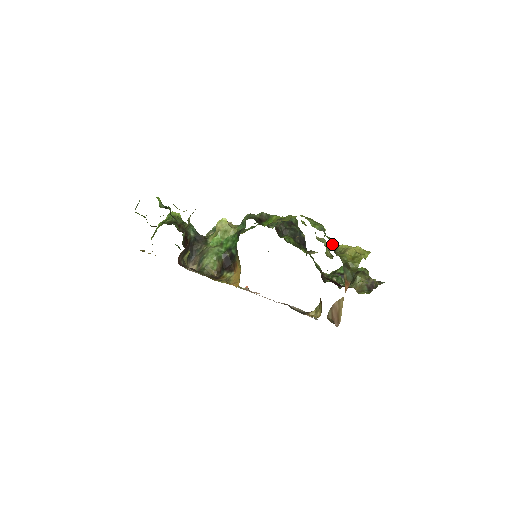
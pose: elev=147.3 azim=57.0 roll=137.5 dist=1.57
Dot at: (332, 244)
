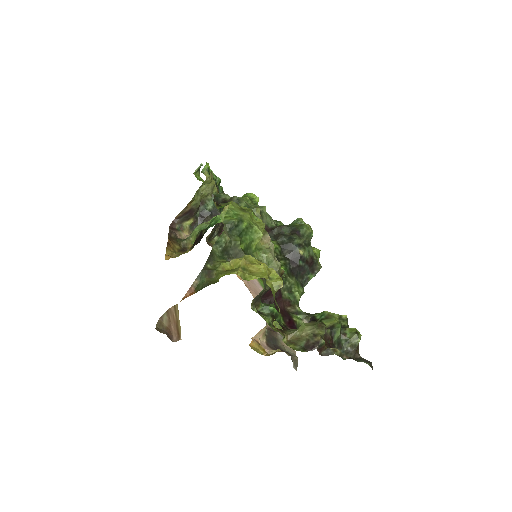
Dot at: (236, 248)
